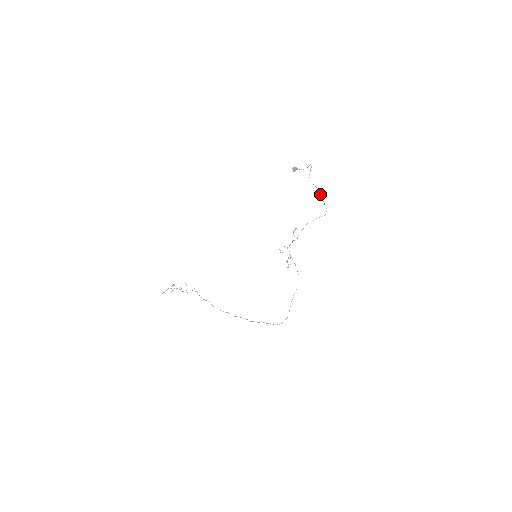
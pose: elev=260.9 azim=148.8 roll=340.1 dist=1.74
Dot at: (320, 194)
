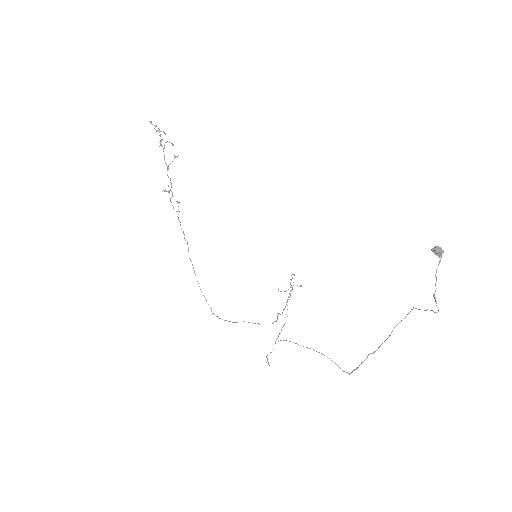
Dot at: occluded
